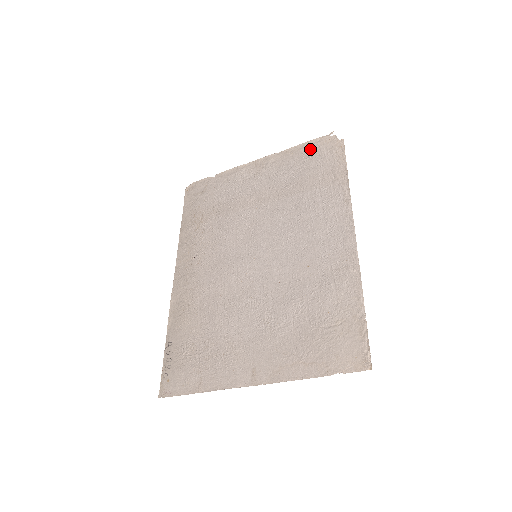
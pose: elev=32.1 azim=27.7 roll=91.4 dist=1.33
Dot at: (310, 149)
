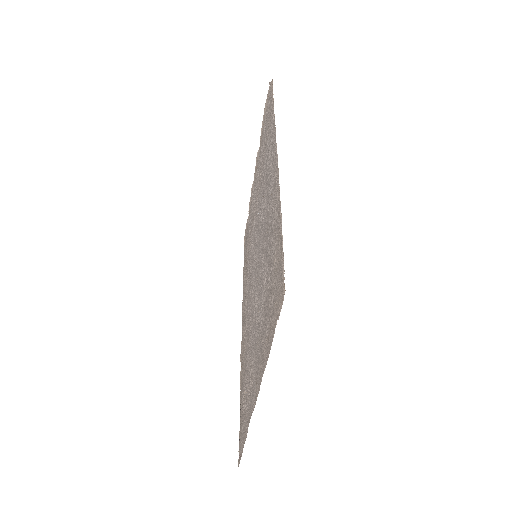
Dot at: (265, 117)
